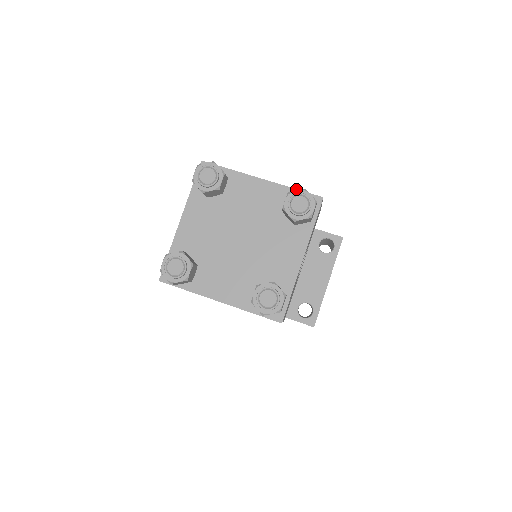
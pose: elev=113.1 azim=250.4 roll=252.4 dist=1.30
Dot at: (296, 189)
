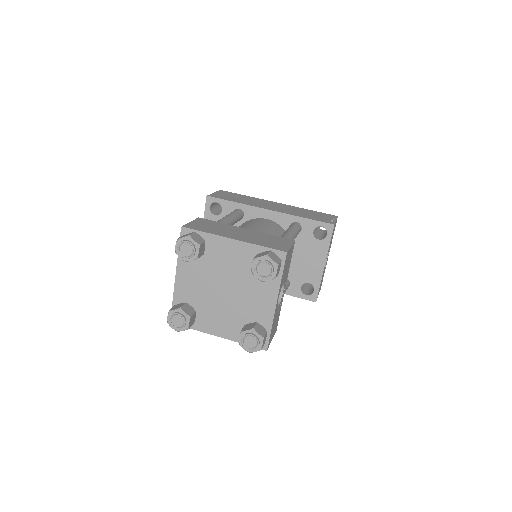
Dot at: (263, 246)
